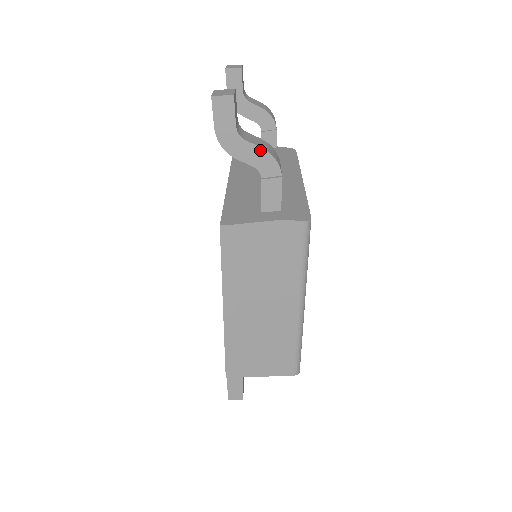
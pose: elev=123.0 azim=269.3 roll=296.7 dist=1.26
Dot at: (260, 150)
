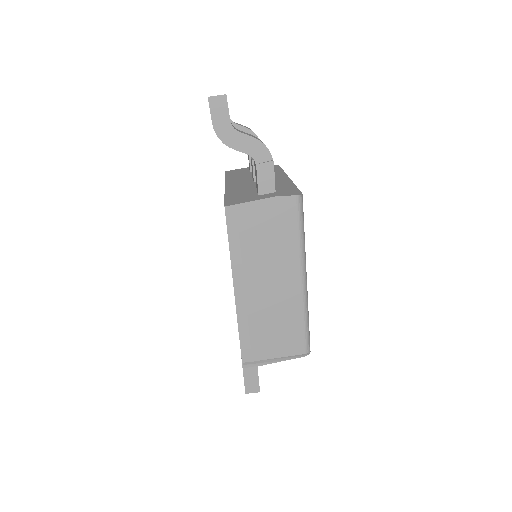
Dot at: (252, 139)
